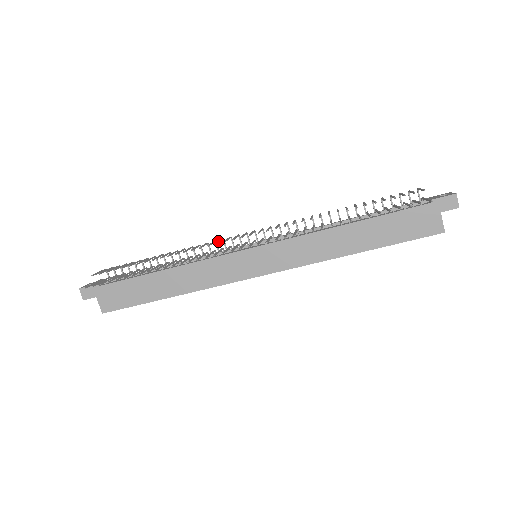
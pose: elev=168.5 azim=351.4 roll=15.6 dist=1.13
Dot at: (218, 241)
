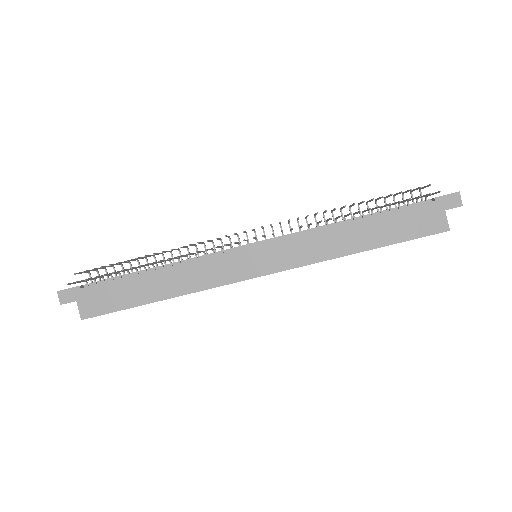
Dot at: occluded
